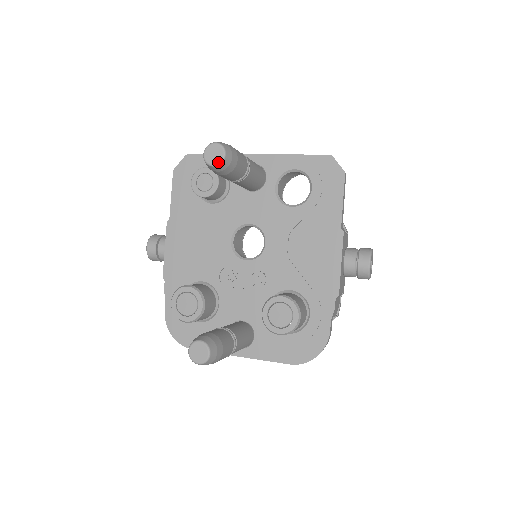
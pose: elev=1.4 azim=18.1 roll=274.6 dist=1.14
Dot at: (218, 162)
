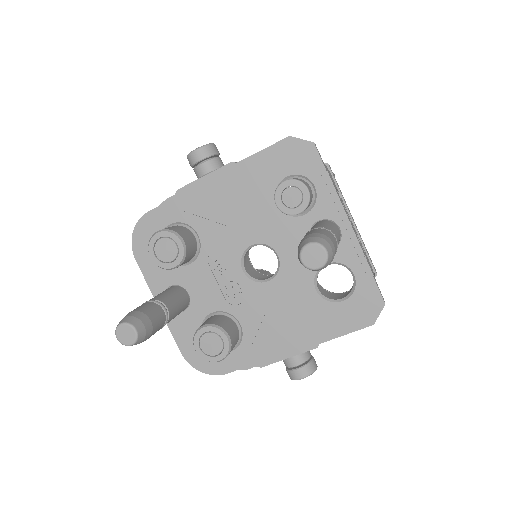
Dot at: (308, 266)
